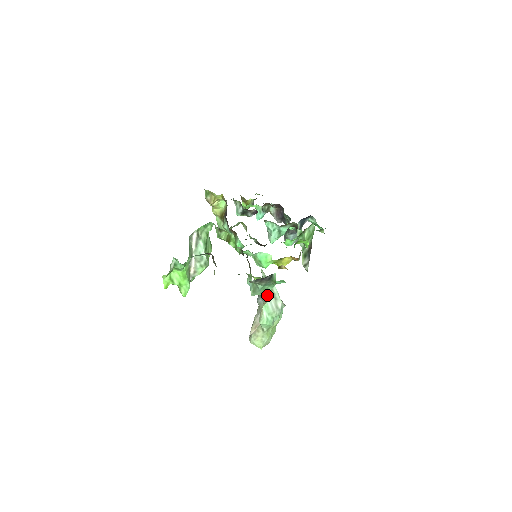
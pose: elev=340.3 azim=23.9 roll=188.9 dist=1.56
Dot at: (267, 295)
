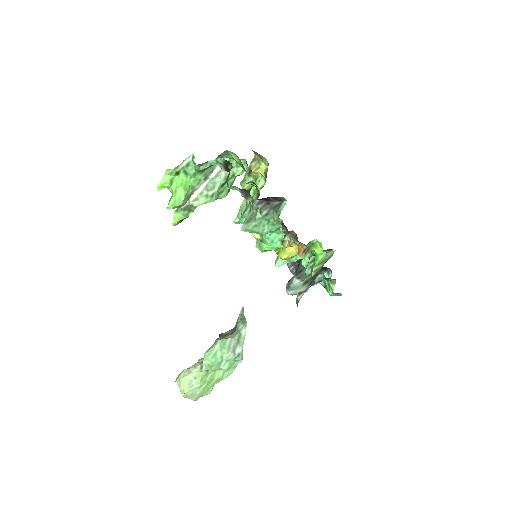
Dot at: (232, 334)
